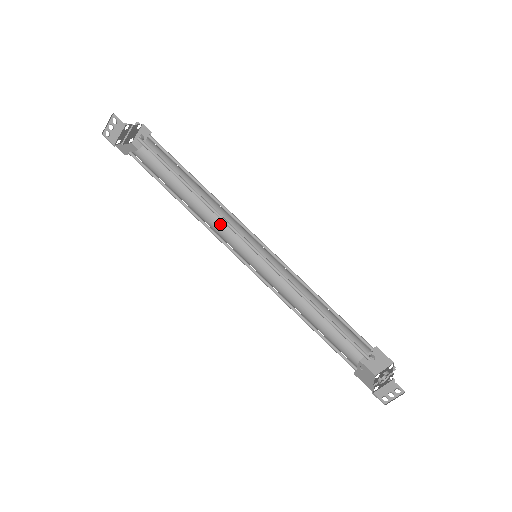
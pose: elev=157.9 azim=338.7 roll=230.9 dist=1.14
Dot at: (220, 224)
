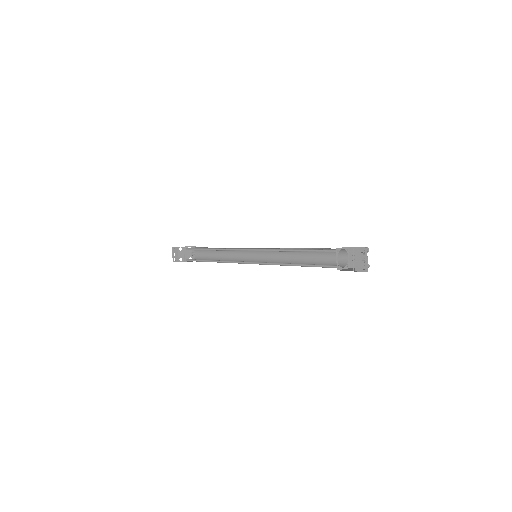
Dot at: (238, 260)
